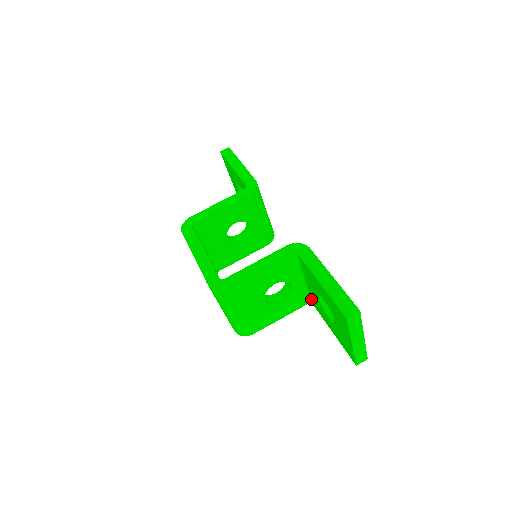
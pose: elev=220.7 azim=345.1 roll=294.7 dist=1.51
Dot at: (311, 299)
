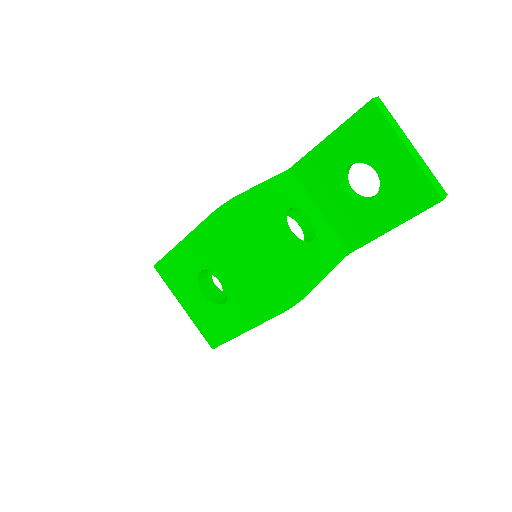
Dot at: (344, 242)
